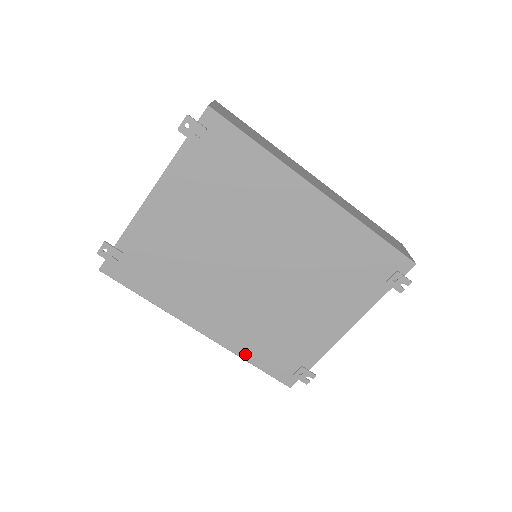
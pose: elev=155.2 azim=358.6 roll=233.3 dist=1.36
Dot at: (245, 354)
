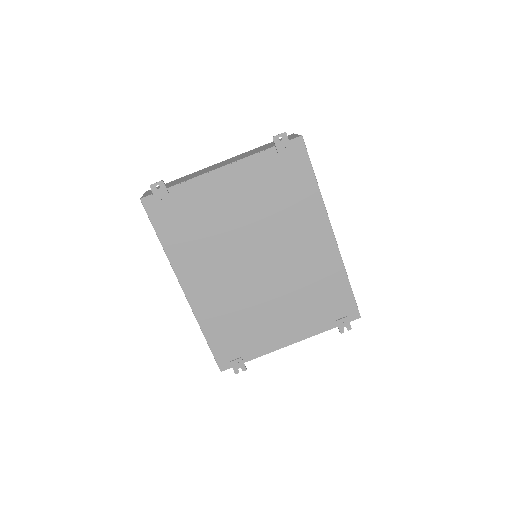
Dot at: (206, 327)
